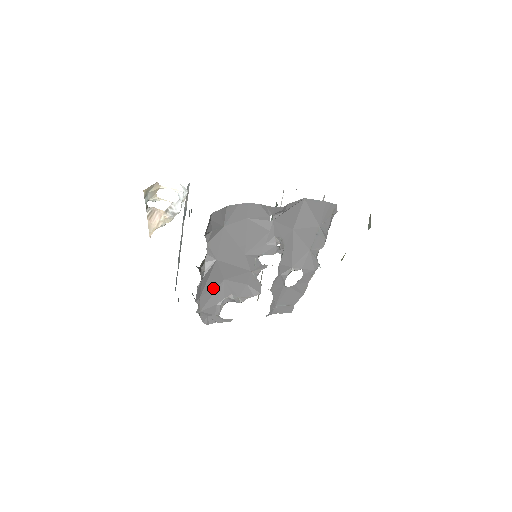
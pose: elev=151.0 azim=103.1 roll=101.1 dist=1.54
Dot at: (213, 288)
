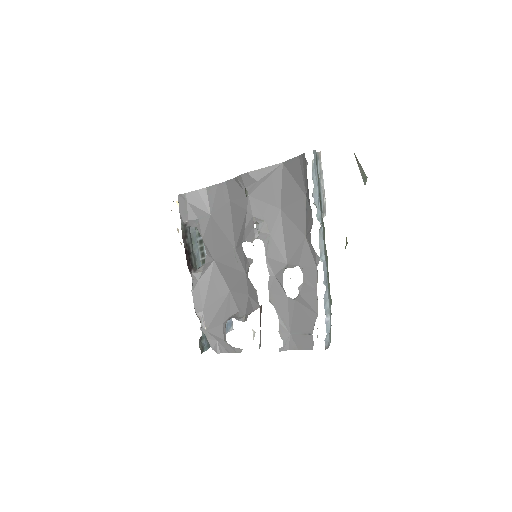
Dot at: (218, 300)
